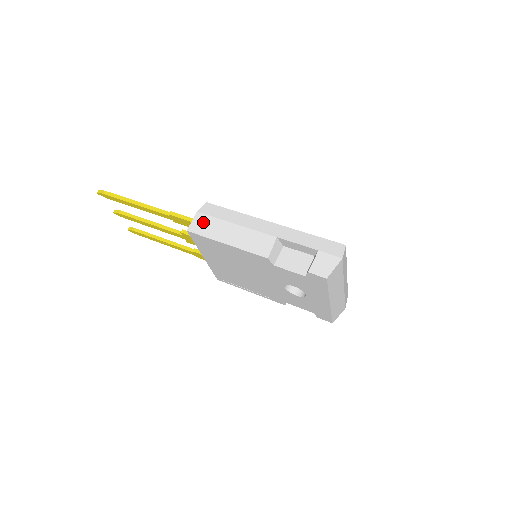
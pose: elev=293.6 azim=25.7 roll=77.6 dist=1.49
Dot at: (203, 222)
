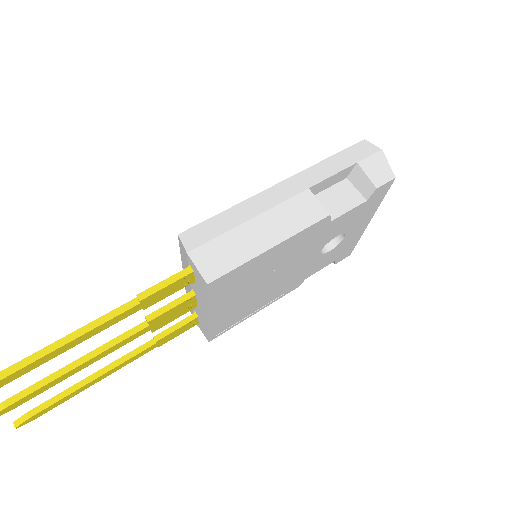
Dot at: (213, 255)
